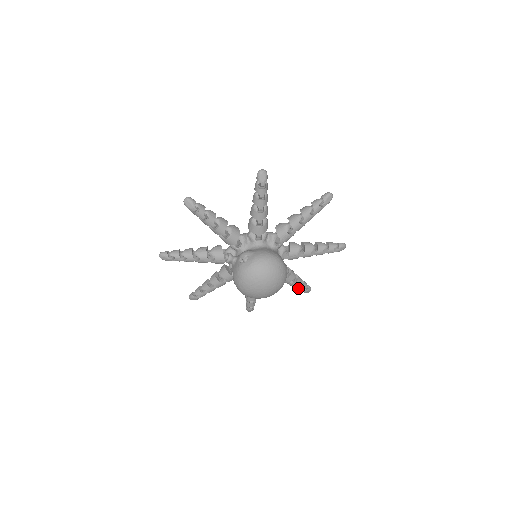
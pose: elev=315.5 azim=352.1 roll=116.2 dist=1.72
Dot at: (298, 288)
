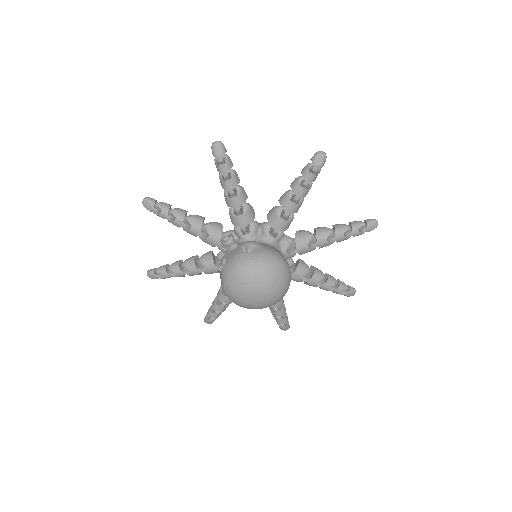
Dot at: (277, 319)
